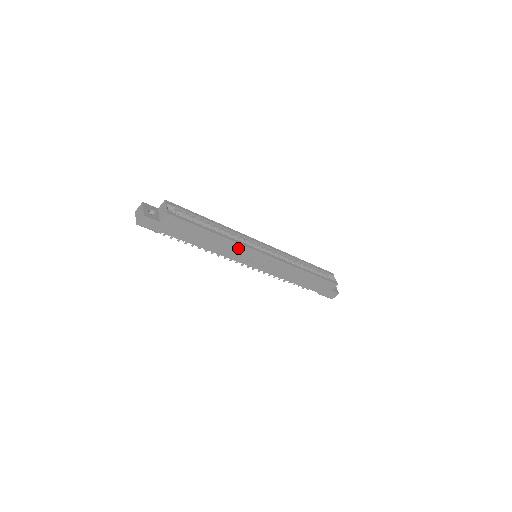
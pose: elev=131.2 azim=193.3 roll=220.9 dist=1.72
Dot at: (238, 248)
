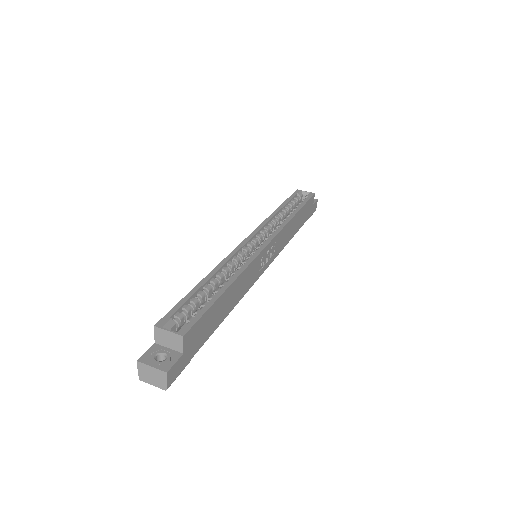
Dot at: (249, 271)
